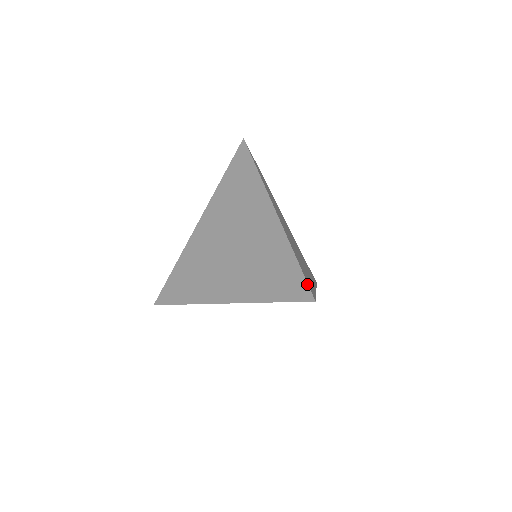
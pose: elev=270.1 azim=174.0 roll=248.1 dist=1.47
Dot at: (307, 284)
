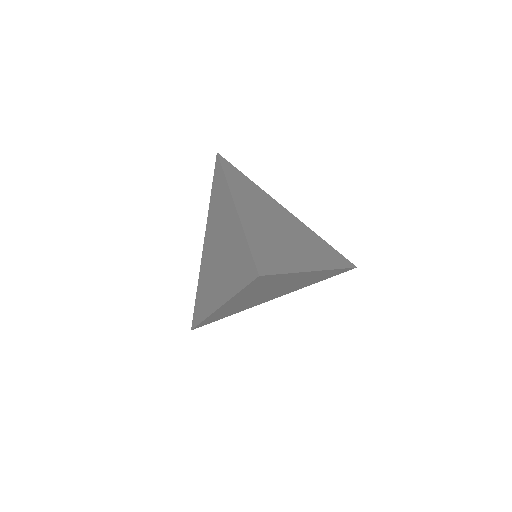
Dot at: (253, 262)
